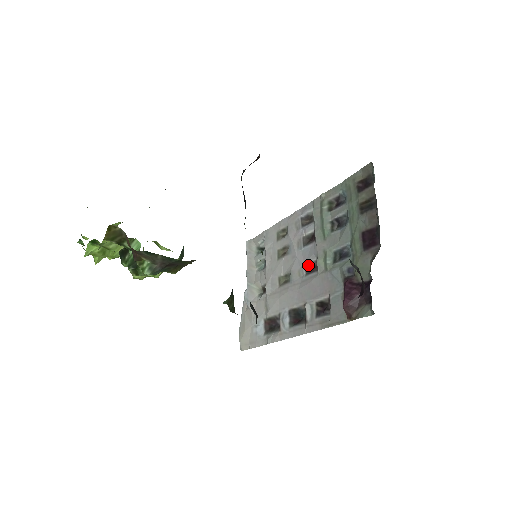
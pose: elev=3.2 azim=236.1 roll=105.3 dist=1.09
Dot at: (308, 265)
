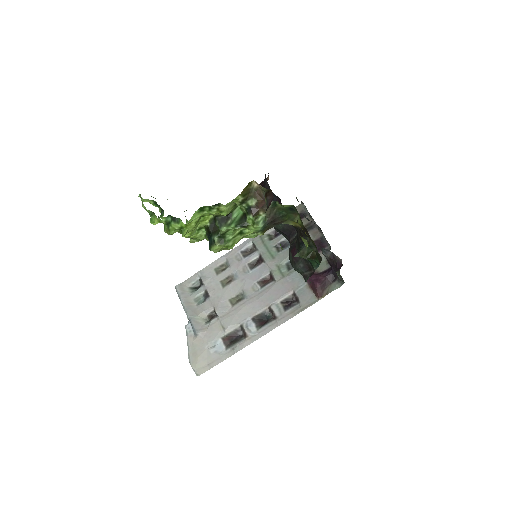
Dot at: (261, 280)
